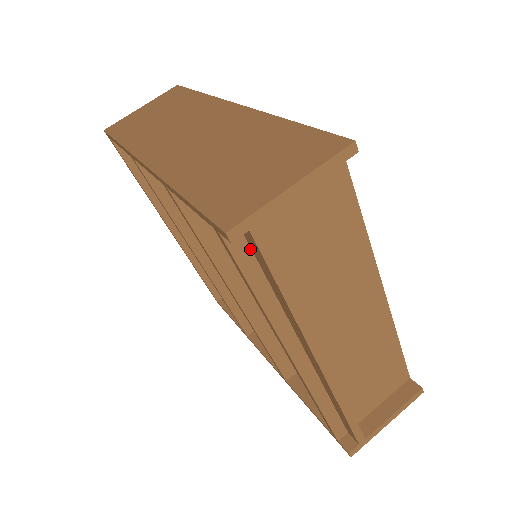
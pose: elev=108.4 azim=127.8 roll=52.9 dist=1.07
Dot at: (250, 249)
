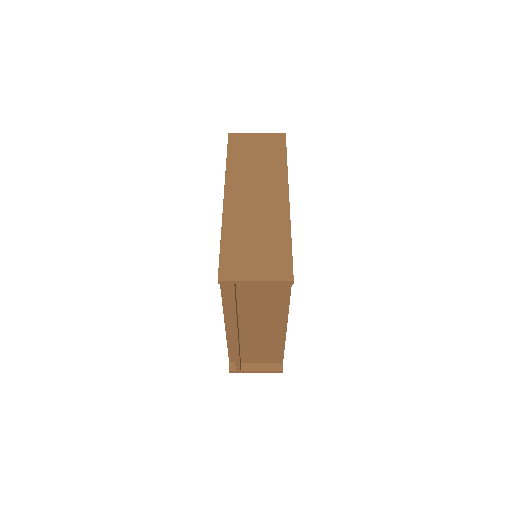
Dot at: occluded
